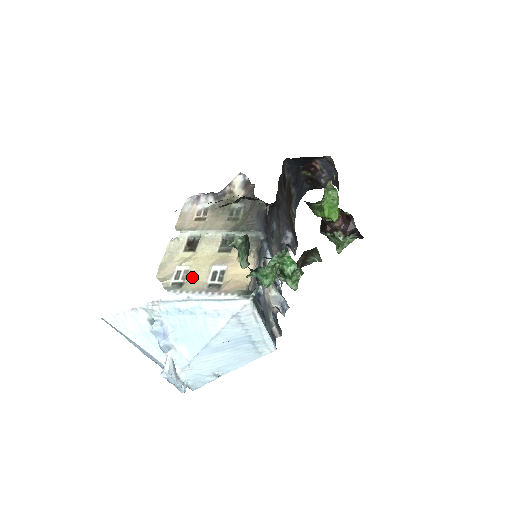
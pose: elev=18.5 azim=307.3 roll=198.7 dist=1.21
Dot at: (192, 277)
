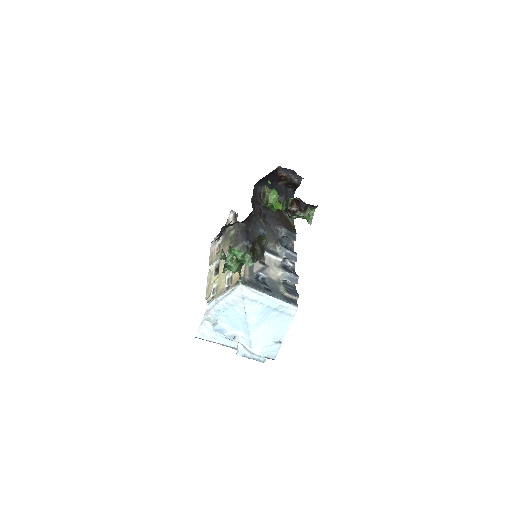
Dot at: (219, 288)
